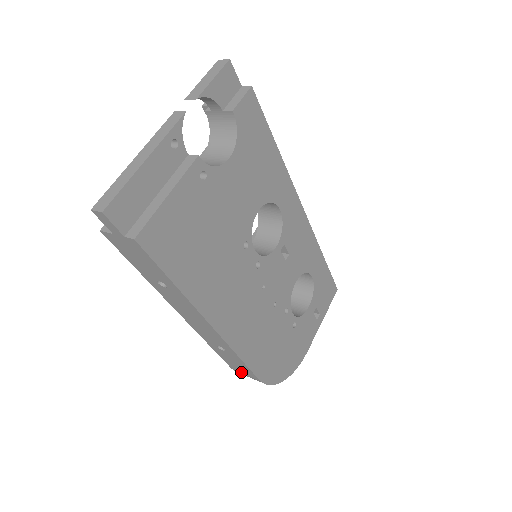
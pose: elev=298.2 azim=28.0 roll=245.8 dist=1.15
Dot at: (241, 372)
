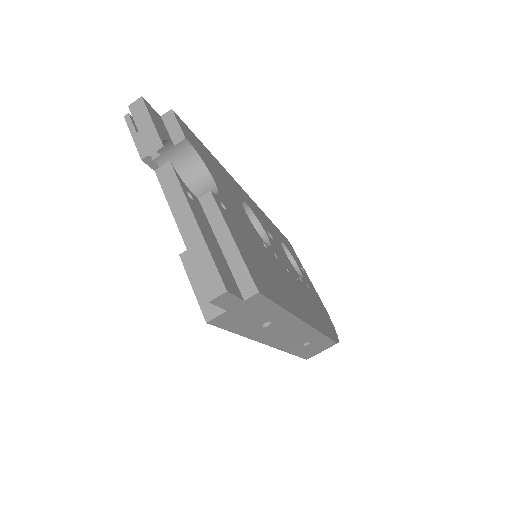
Dot at: (317, 353)
